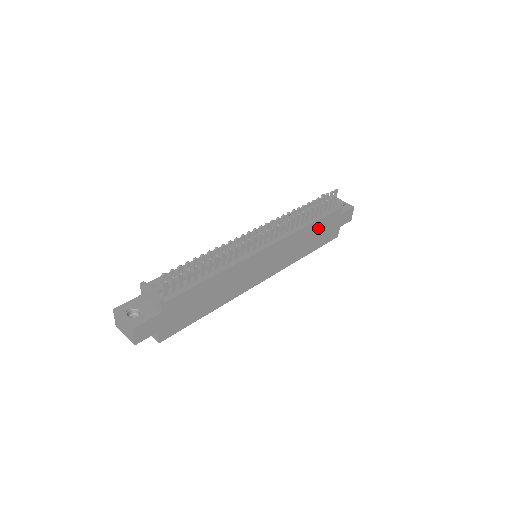
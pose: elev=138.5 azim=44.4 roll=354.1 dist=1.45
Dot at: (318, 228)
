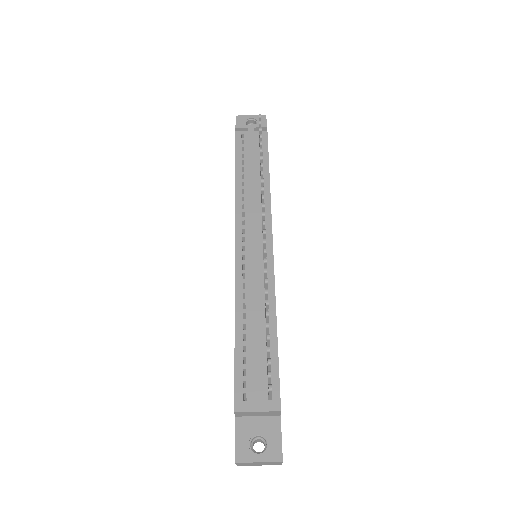
Dot at: occluded
